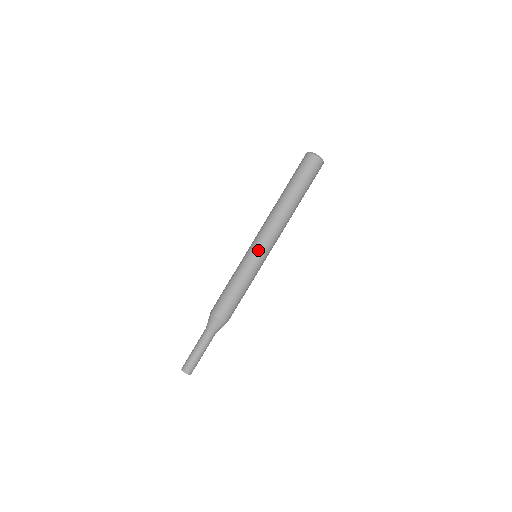
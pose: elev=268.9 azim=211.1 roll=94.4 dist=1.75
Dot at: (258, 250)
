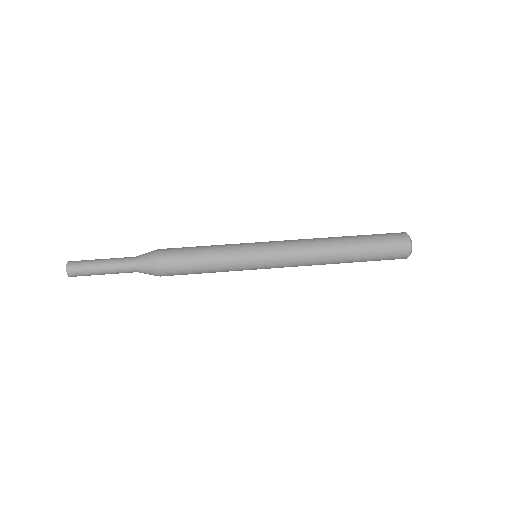
Dot at: (266, 257)
